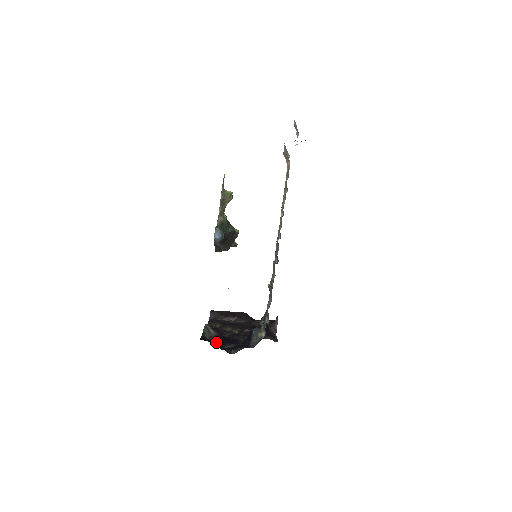
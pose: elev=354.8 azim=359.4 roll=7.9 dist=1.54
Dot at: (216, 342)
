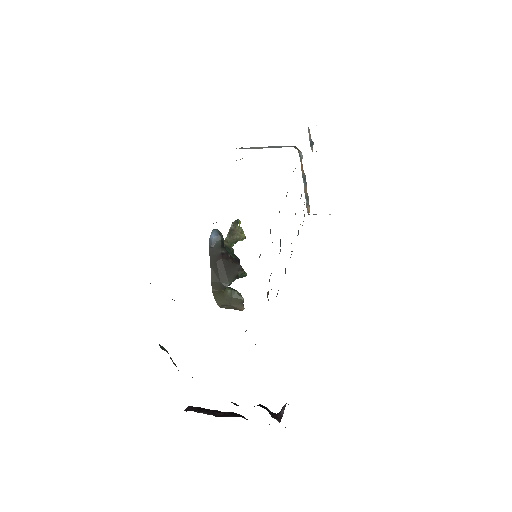
Dot at: occluded
